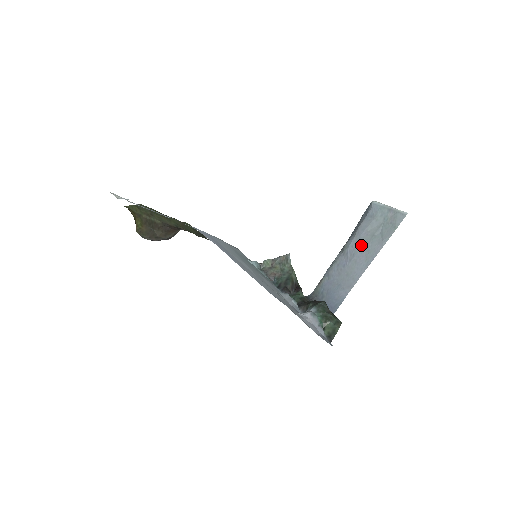
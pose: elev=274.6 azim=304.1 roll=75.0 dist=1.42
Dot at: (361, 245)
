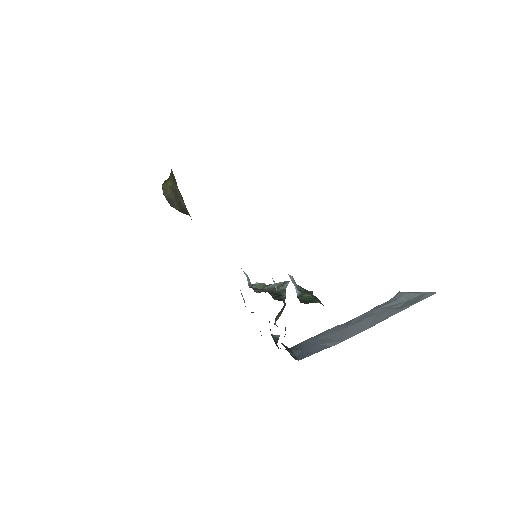
Dot at: (372, 314)
